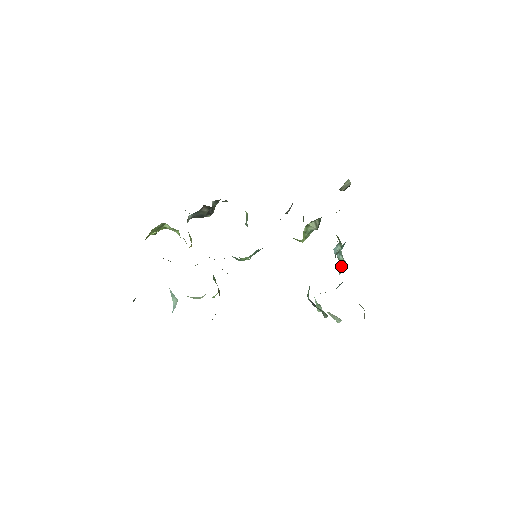
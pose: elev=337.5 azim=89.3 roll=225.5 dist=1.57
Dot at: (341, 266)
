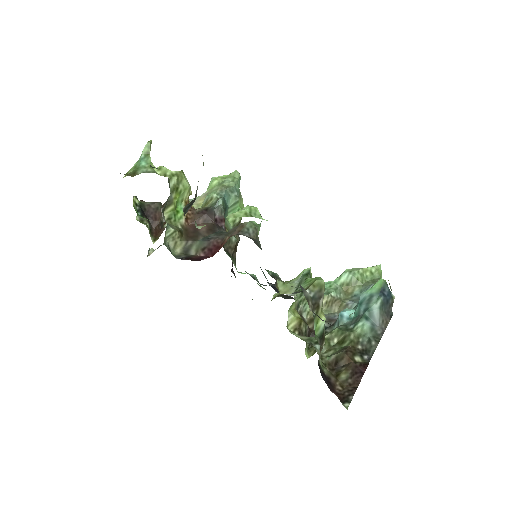
Dot at: occluded
